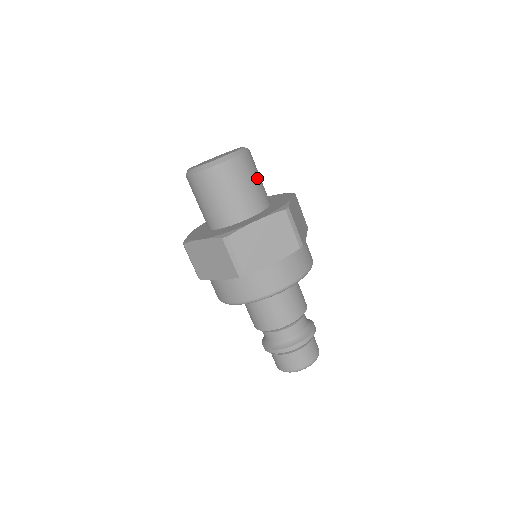
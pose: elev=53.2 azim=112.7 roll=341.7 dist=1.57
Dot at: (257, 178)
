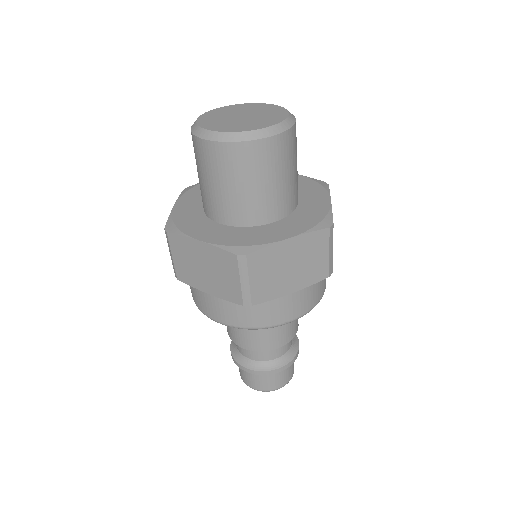
Dot at: (296, 164)
